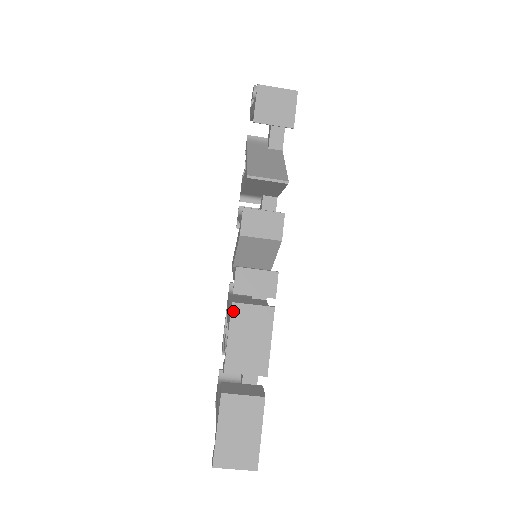
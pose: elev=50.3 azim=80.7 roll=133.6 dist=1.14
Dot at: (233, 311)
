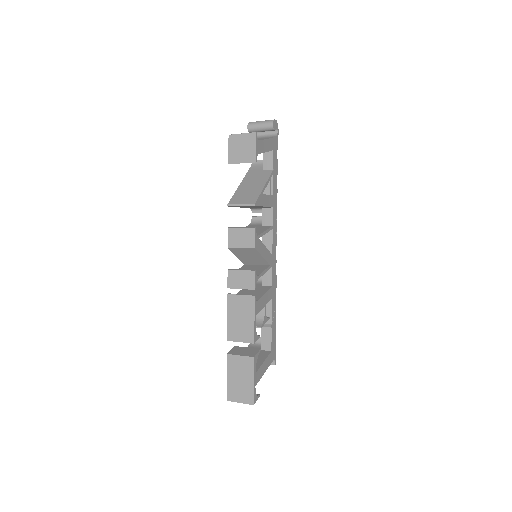
Dot at: (229, 300)
